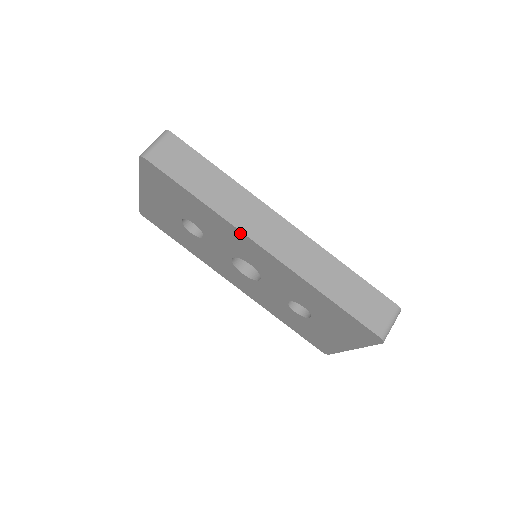
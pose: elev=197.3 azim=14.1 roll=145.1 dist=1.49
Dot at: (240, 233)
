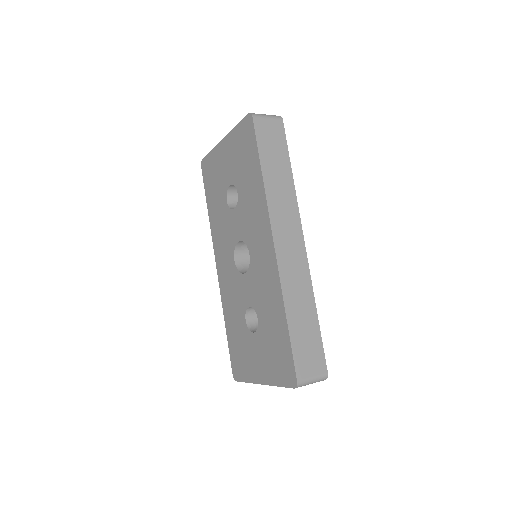
Dot at: (268, 220)
